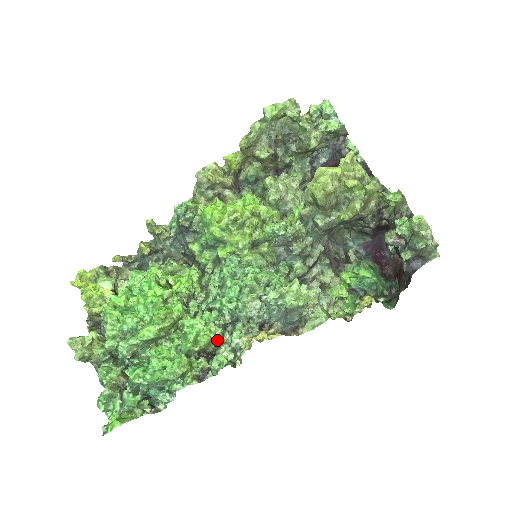
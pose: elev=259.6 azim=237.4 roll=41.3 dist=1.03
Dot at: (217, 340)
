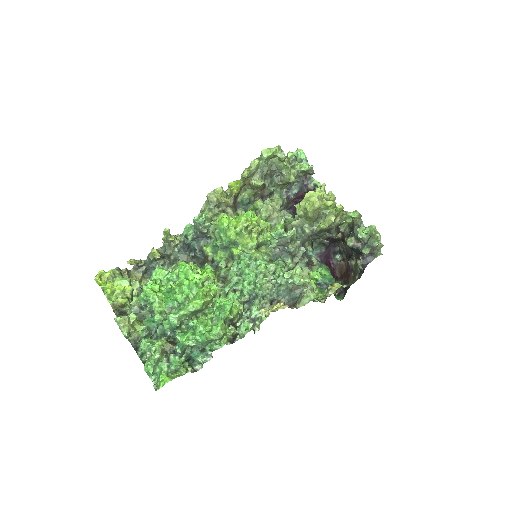
Dot at: (240, 313)
